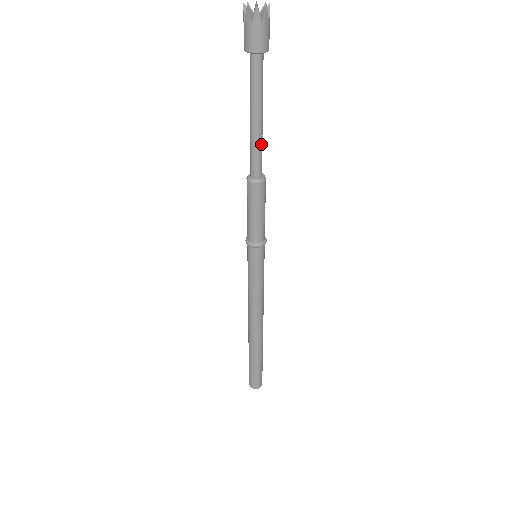
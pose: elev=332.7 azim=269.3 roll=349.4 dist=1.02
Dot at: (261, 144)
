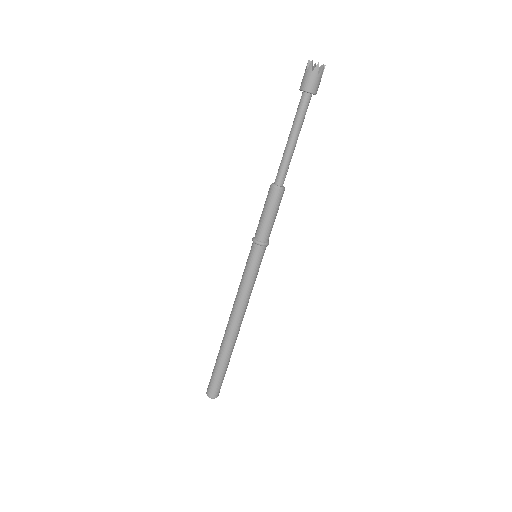
Dot at: (288, 160)
